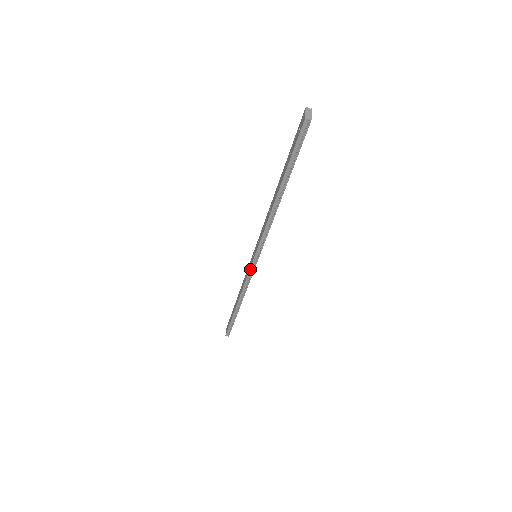
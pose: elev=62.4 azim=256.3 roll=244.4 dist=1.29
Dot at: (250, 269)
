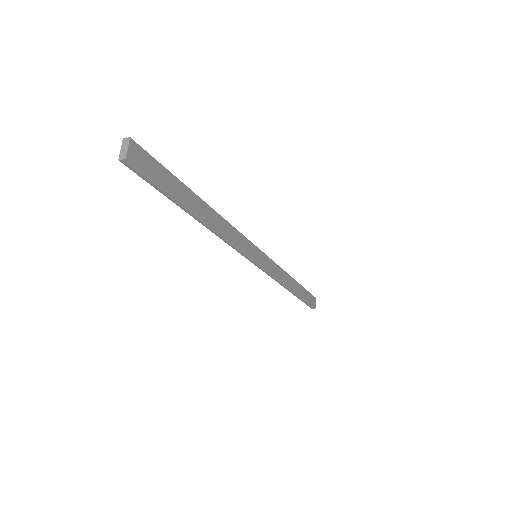
Dot at: occluded
